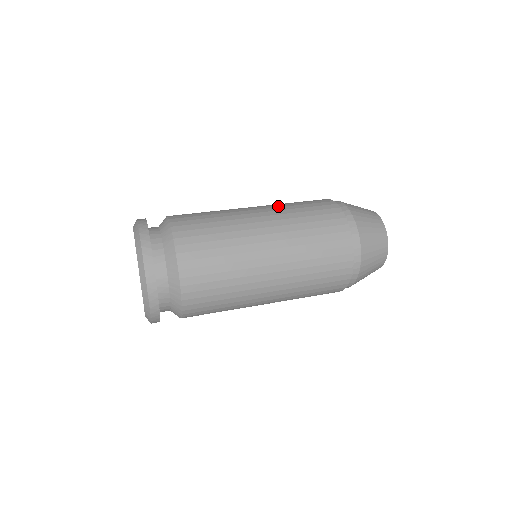
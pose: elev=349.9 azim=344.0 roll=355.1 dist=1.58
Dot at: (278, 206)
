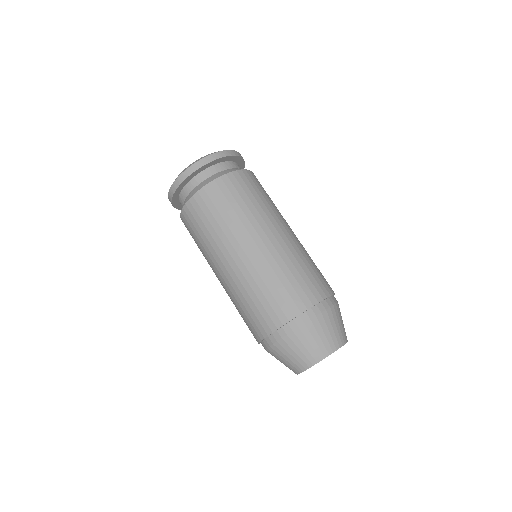
Dot at: (288, 253)
